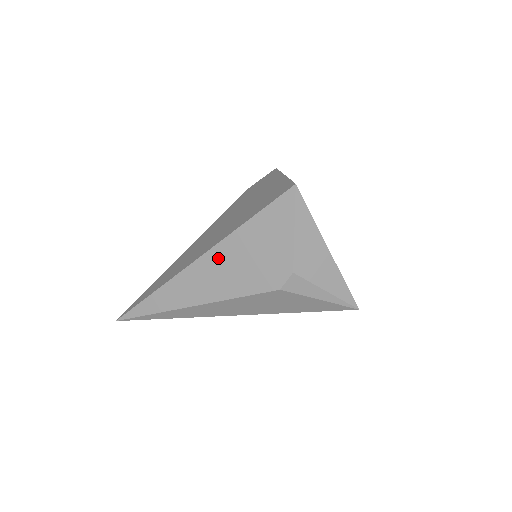
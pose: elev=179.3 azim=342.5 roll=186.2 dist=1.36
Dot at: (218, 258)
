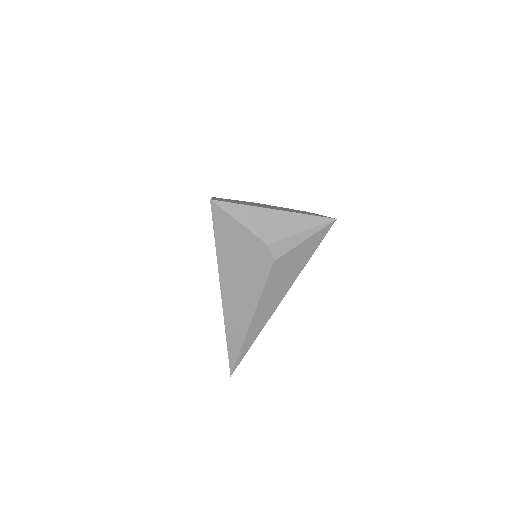
Dot at: (228, 282)
